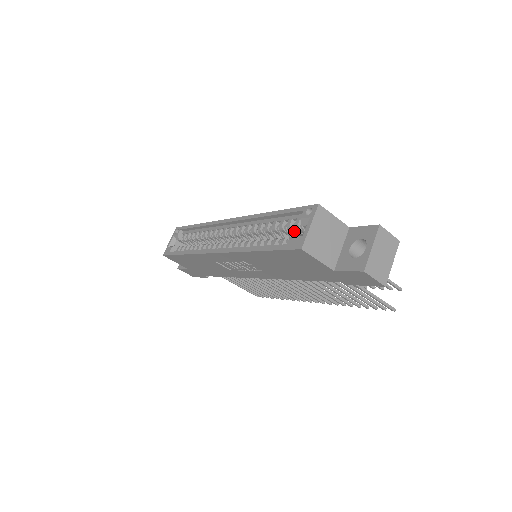
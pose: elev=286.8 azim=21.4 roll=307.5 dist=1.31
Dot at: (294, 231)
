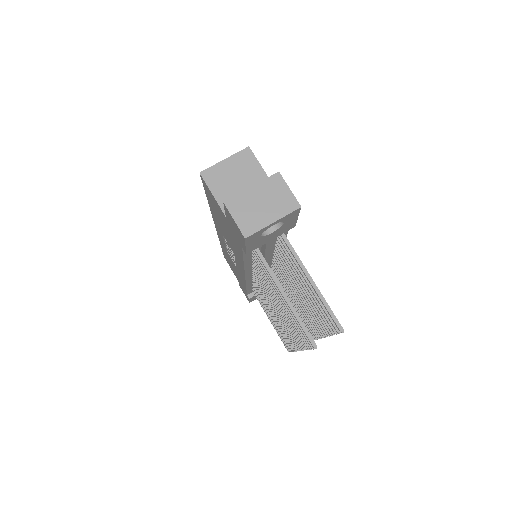
Dot at: occluded
